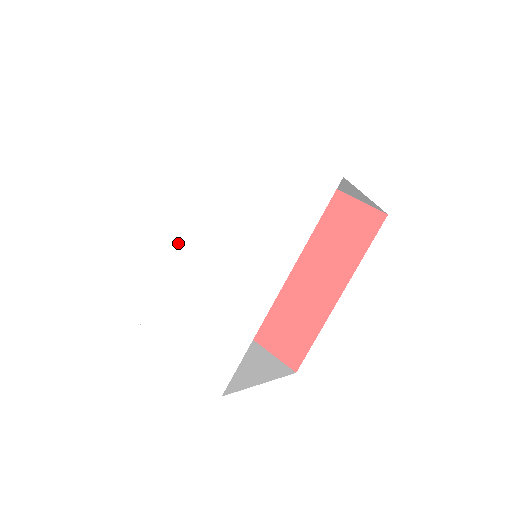
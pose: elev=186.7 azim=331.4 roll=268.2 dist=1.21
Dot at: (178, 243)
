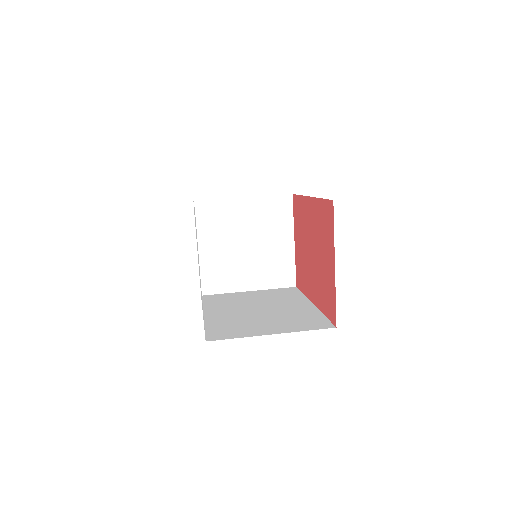
Dot at: occluded
